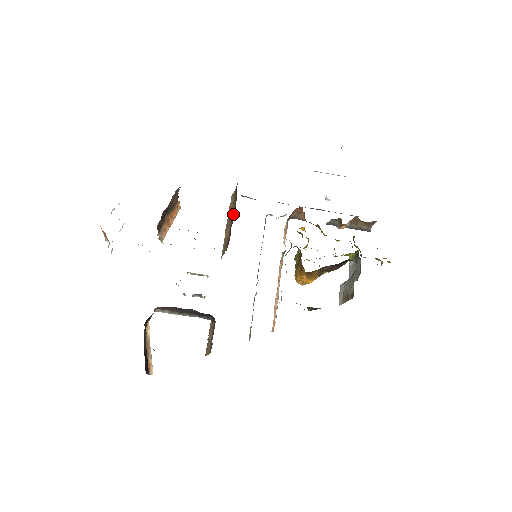
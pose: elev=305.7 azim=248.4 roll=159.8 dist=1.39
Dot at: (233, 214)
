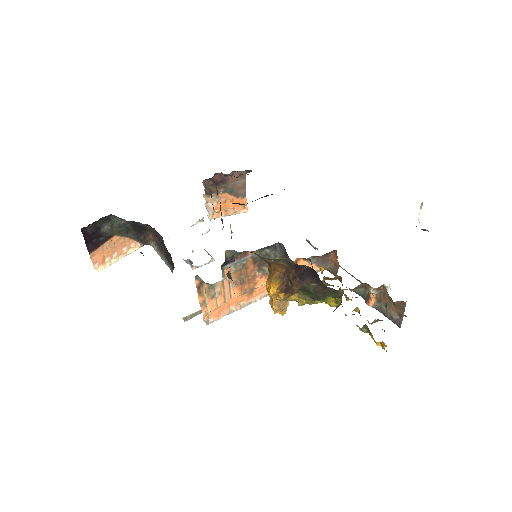
Dot at: occluded
